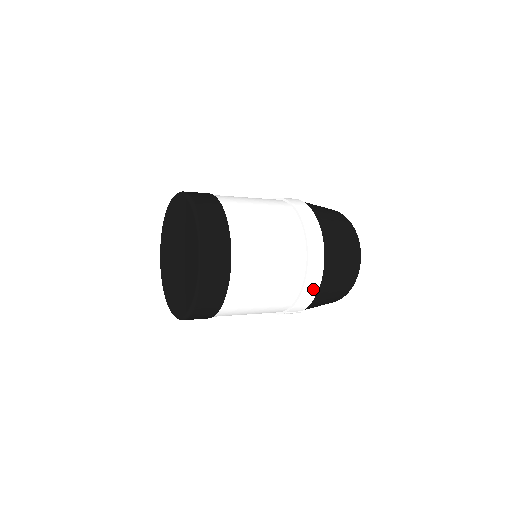
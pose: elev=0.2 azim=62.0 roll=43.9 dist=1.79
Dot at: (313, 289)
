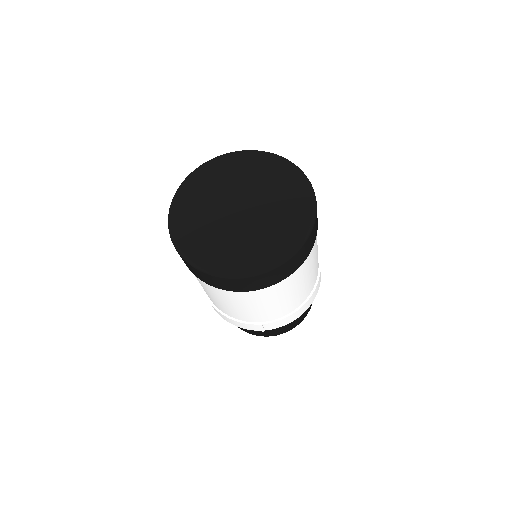
Dot at: (300, 313)
